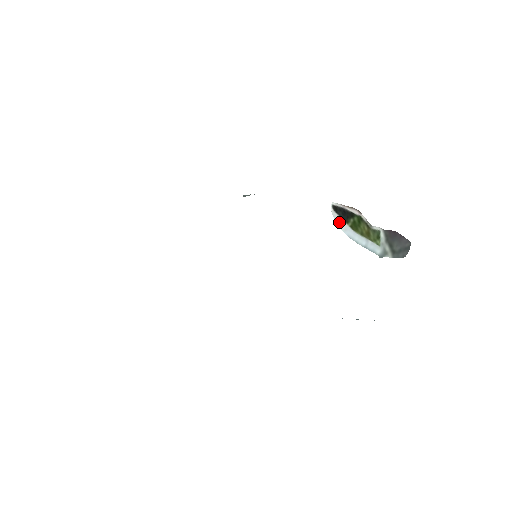
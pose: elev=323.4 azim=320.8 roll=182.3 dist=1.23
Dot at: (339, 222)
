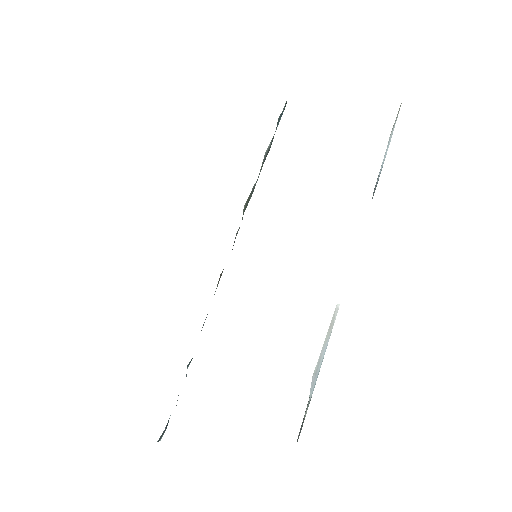
Dot at: occluded
